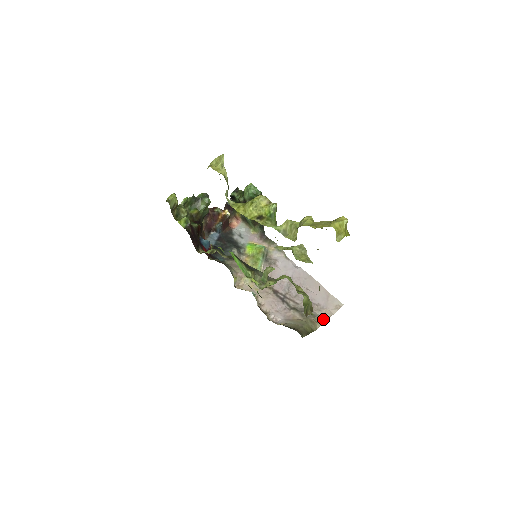
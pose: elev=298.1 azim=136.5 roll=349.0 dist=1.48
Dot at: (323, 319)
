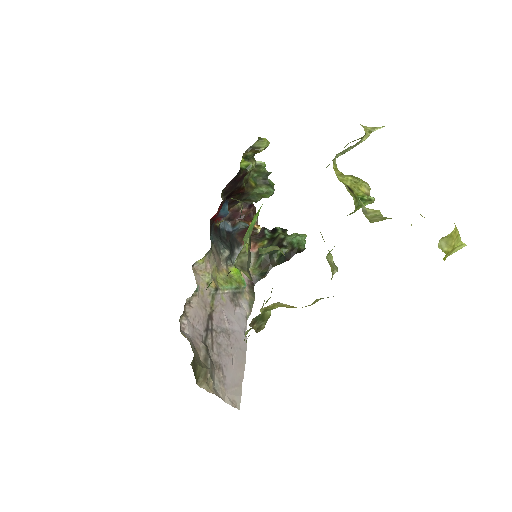
Dot at: (214, 390)
